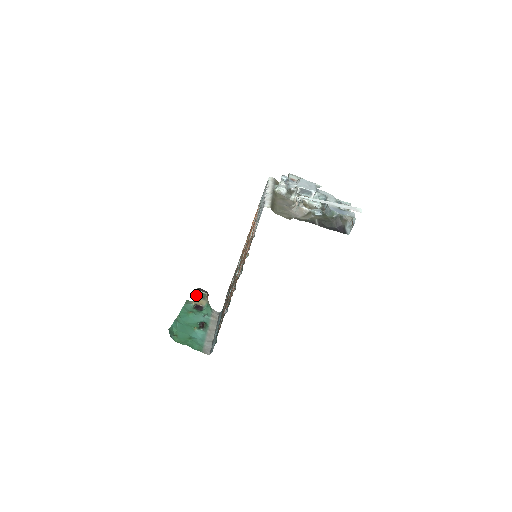
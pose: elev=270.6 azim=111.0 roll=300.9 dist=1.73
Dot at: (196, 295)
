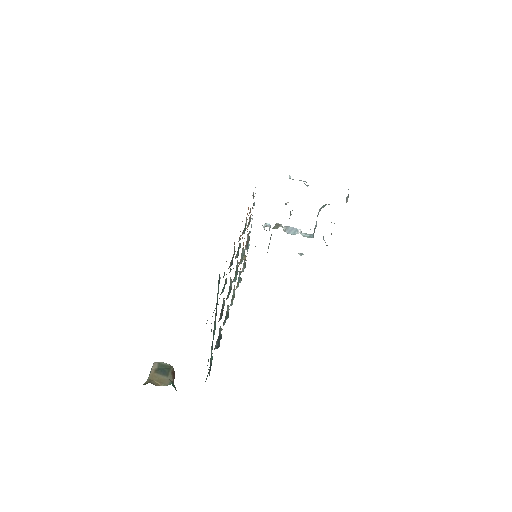
Dot at: (151, 372)
